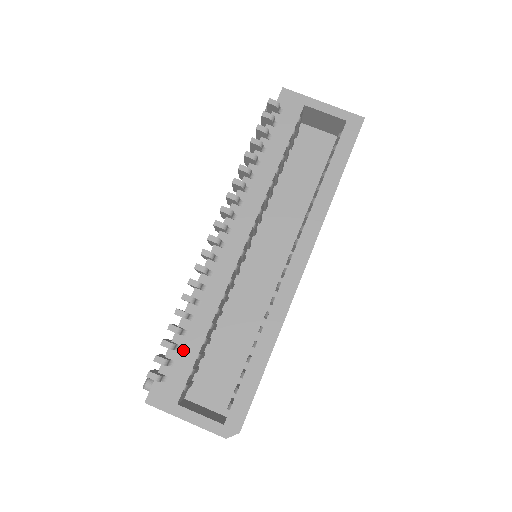
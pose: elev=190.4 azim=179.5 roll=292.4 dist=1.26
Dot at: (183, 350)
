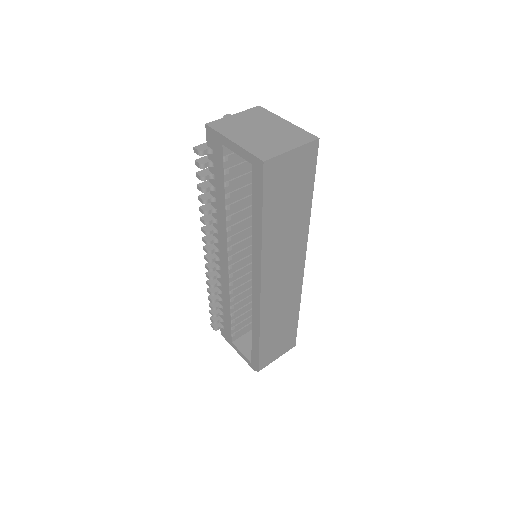
Dot at: (224, 316)
